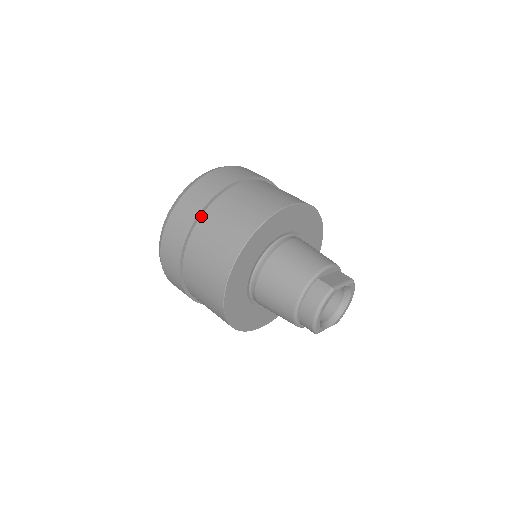
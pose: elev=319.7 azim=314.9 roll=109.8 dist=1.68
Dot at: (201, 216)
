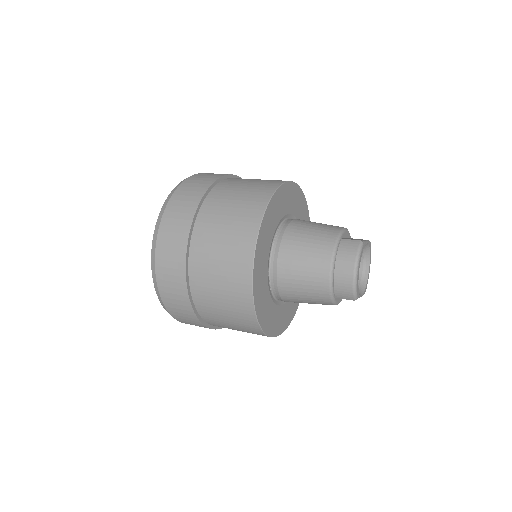
Dot at: (200, 209)
